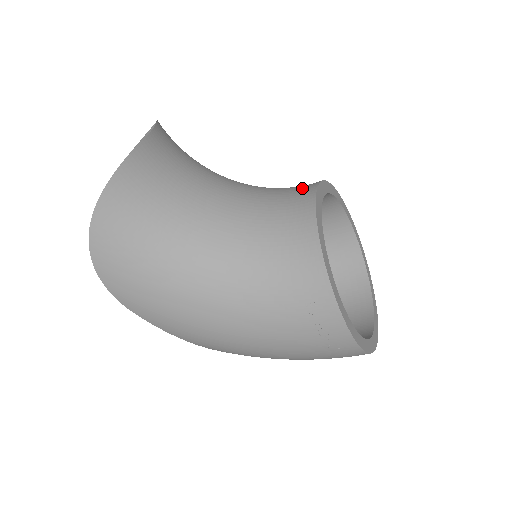
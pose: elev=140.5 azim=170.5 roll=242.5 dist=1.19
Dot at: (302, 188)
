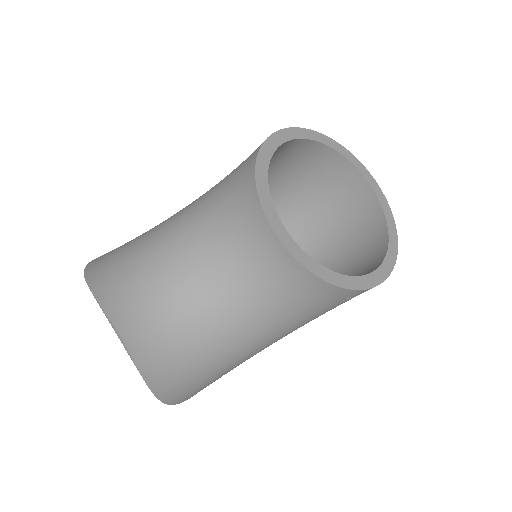
Dot at: (251, 219)
